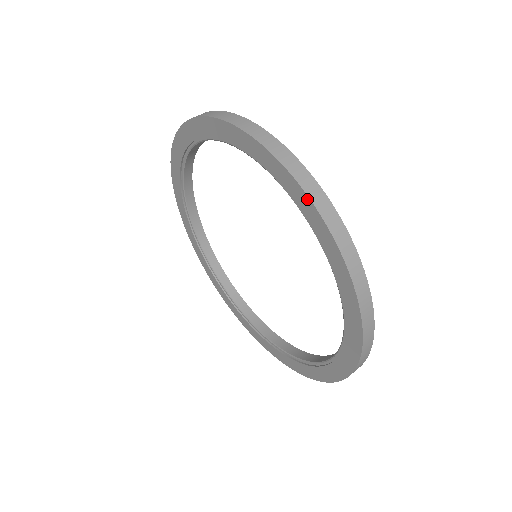
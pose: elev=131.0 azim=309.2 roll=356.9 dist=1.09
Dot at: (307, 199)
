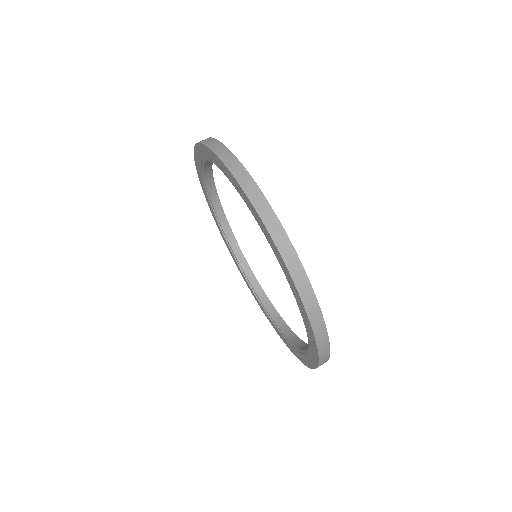
Dot at: (243, 191)
